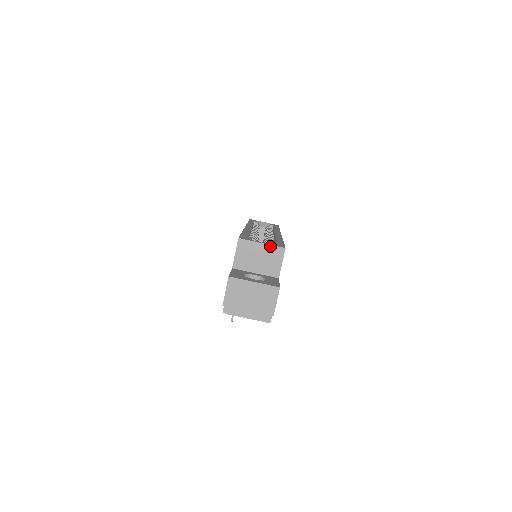
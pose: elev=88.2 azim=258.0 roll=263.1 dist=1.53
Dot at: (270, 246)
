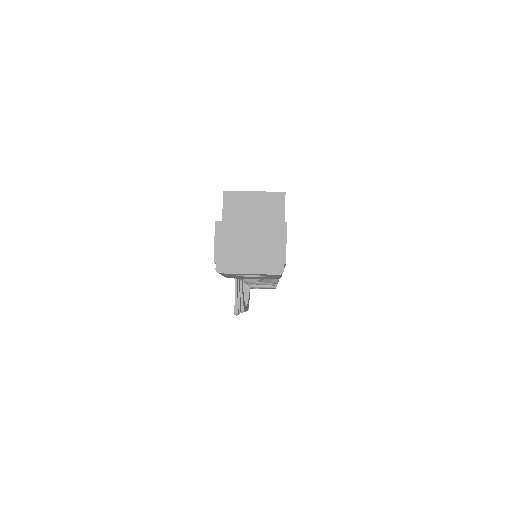
Dot at: (265, 193)
